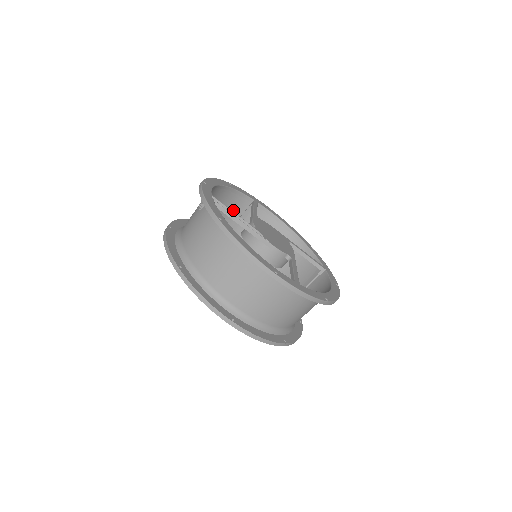
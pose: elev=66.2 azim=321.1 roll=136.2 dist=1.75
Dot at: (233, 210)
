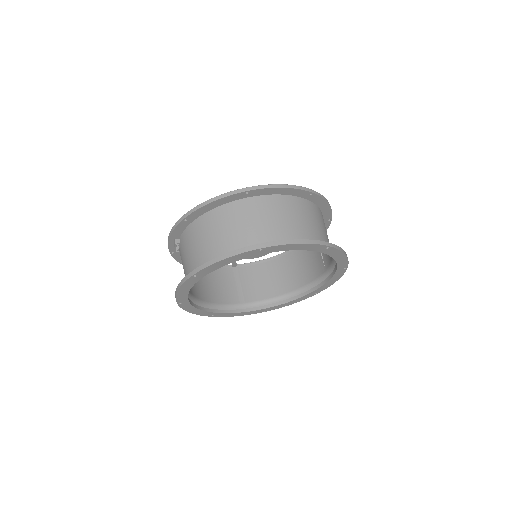
Dot at: (225, 282)
